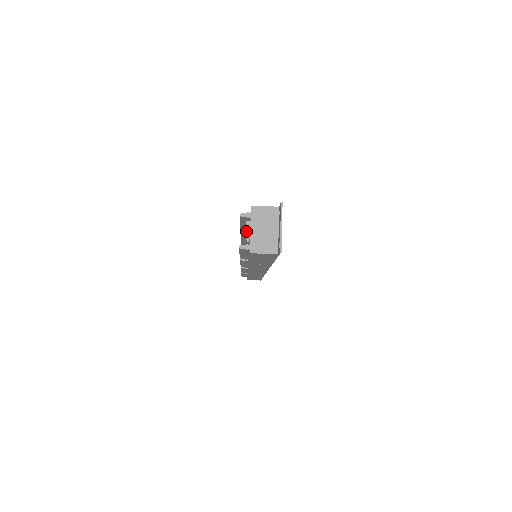
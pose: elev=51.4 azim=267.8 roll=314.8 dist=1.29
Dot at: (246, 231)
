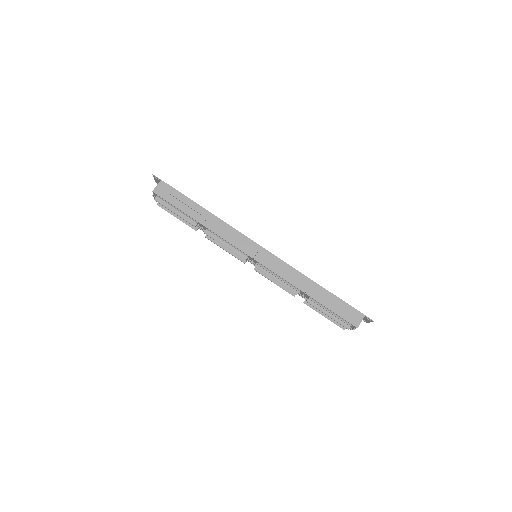
Dot at: occluded
